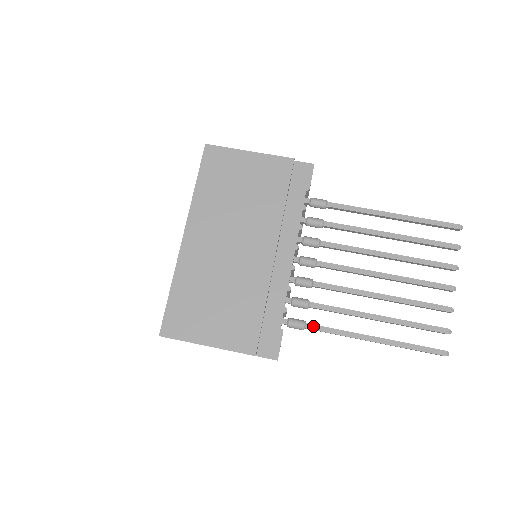
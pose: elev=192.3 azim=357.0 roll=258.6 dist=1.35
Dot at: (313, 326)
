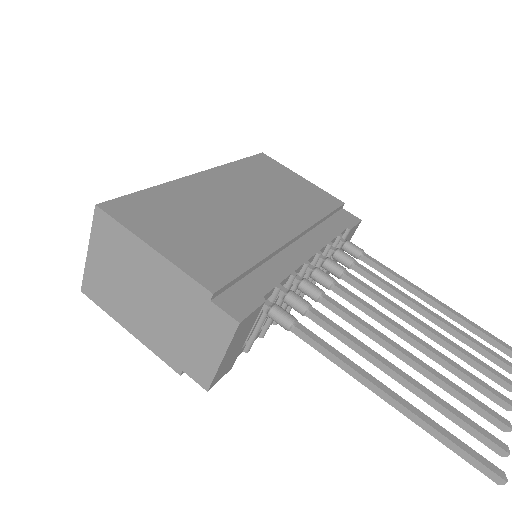
Dot at: (306, 329)
